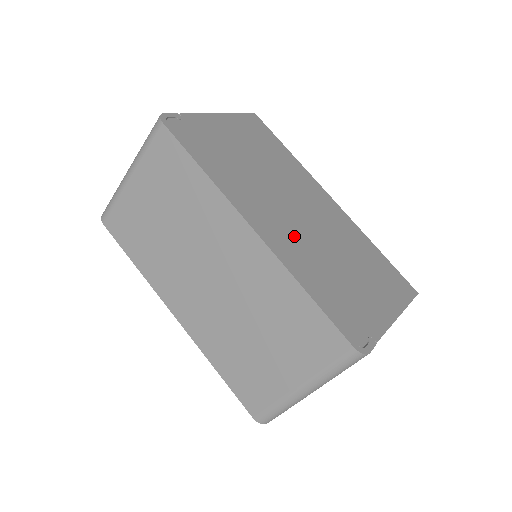
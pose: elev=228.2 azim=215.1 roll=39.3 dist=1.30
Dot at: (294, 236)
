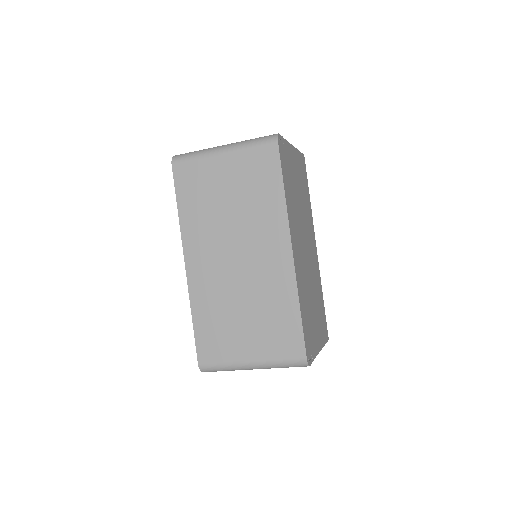
Dot at: (302, 266)
